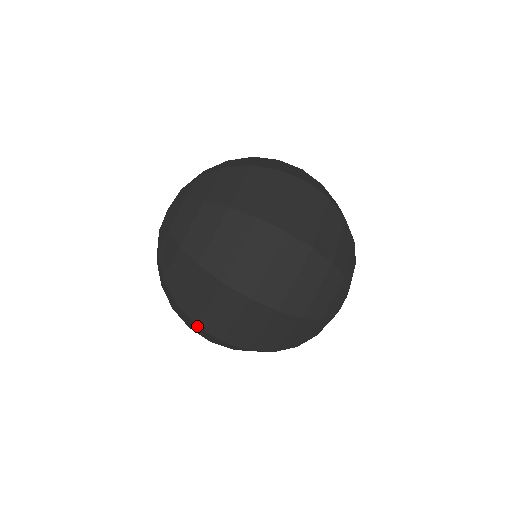
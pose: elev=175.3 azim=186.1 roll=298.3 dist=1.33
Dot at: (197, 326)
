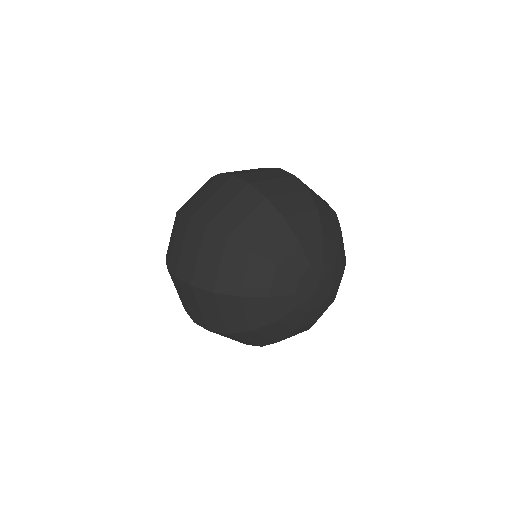
Dot at: occluded
